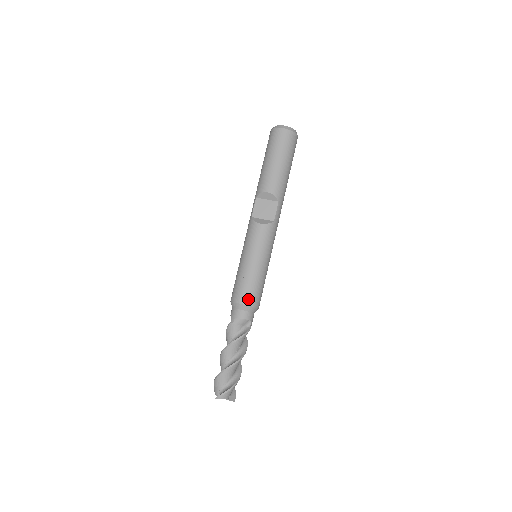
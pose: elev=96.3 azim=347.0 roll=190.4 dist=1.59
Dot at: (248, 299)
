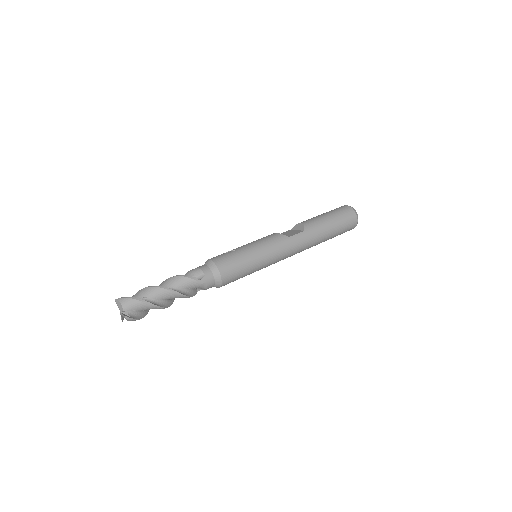
Dot at: (218, 259)
